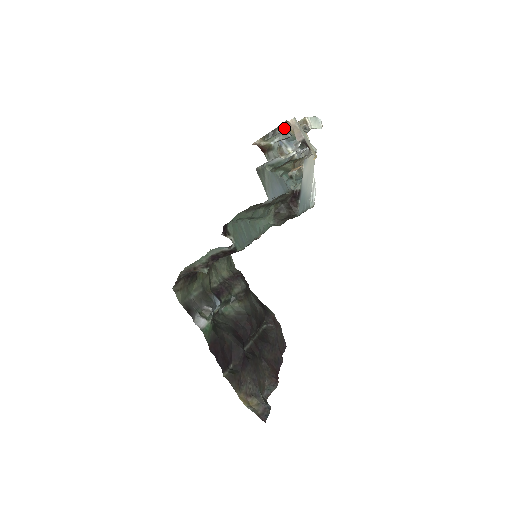
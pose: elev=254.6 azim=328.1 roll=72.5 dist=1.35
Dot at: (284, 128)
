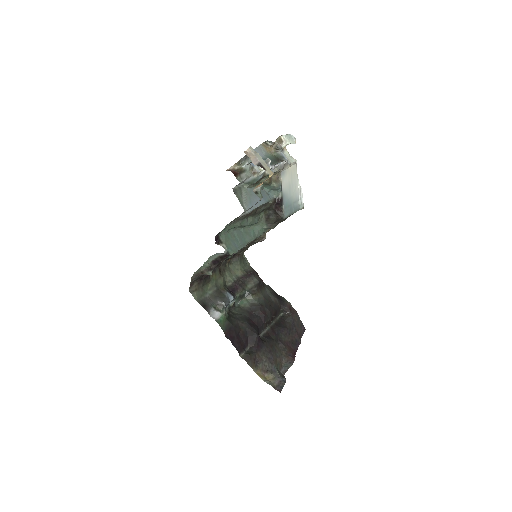
Dot at: (260, 150)
